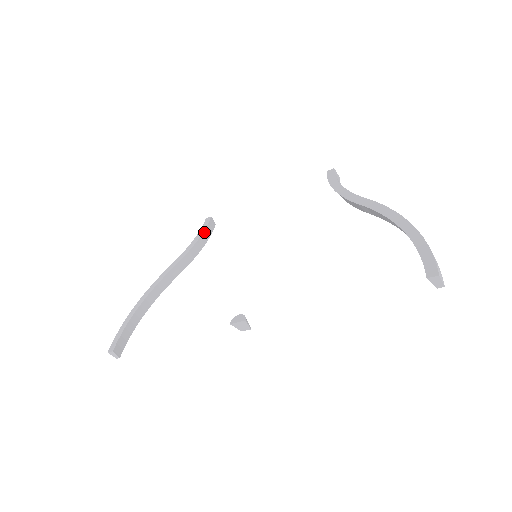
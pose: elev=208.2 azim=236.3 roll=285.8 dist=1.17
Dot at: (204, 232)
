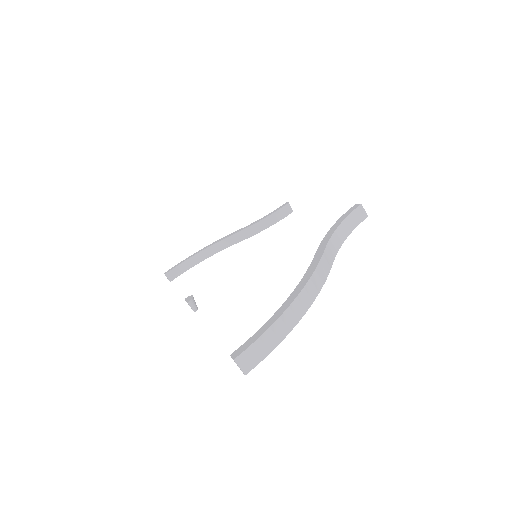
Dot at: (273, 214)
